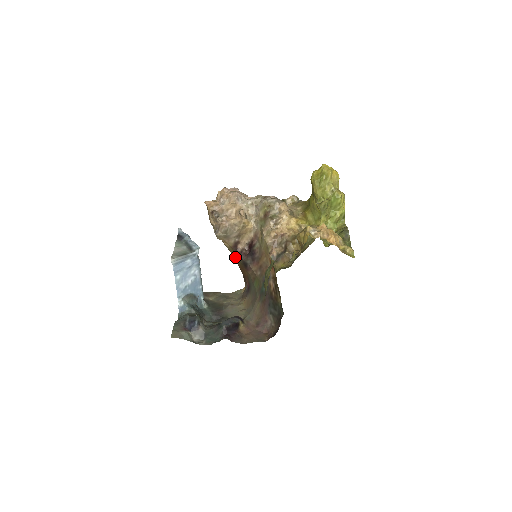
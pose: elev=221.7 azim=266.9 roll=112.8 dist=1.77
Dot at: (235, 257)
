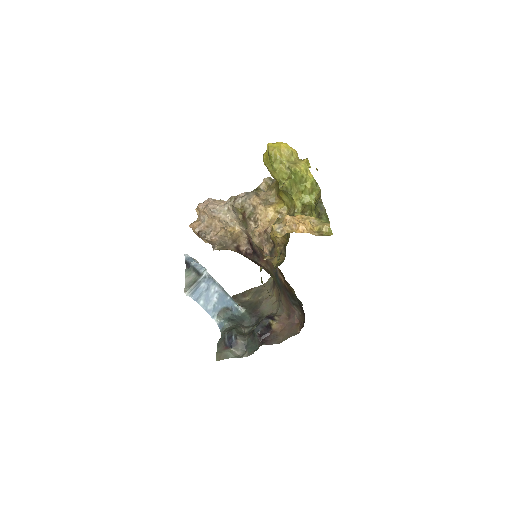
Dot at: occluded
